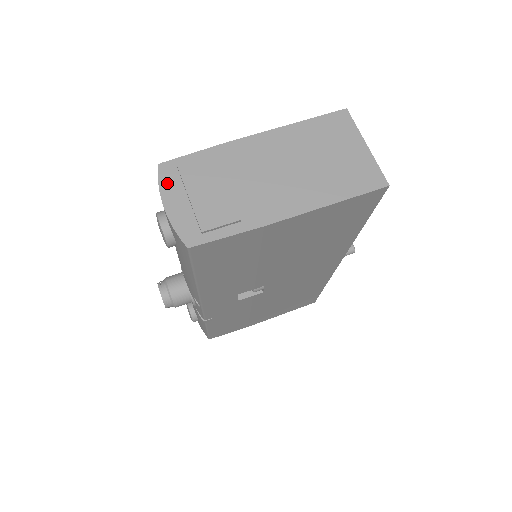
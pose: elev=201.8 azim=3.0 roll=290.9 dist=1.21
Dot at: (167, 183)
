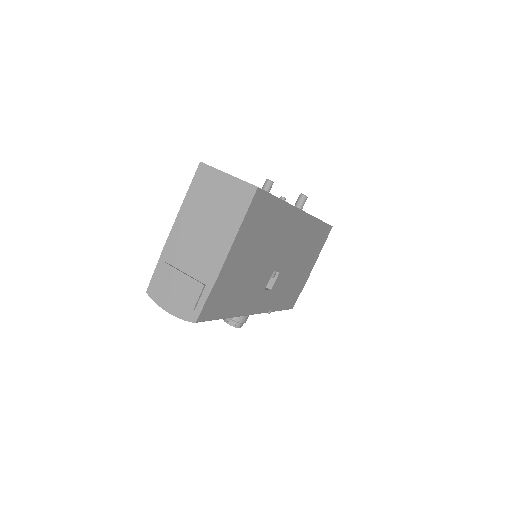
Dot at: (158, 298)
